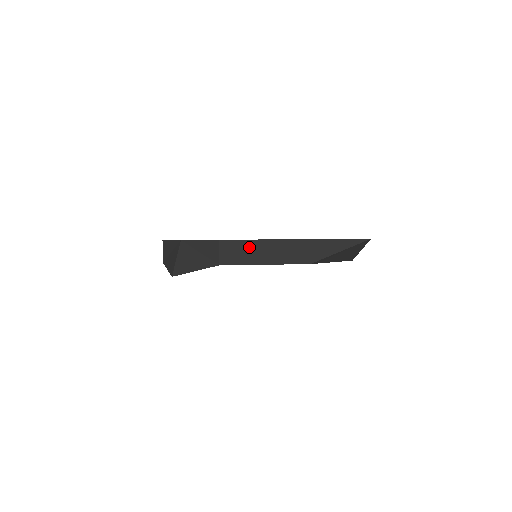
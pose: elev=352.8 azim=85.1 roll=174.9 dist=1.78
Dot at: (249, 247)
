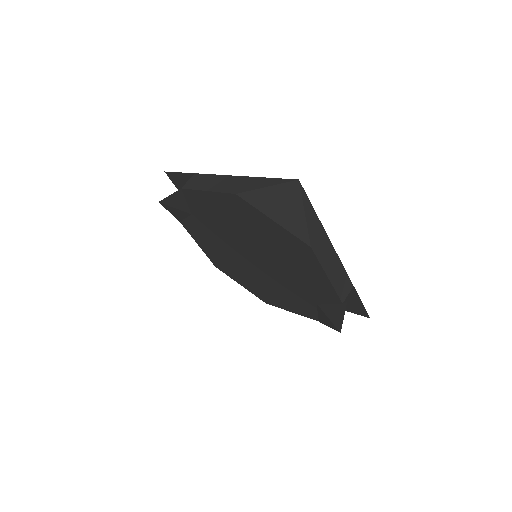
Dot at: (207, 179)
